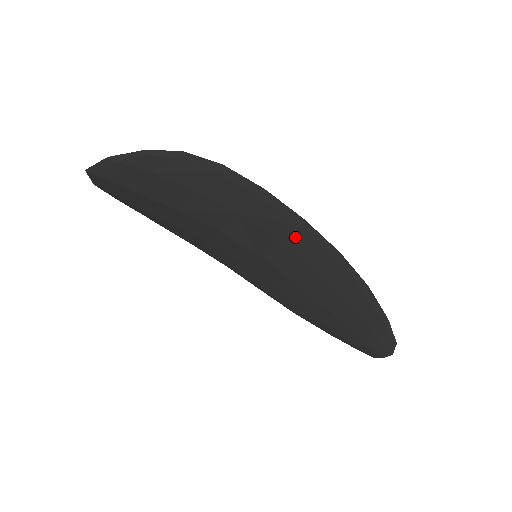
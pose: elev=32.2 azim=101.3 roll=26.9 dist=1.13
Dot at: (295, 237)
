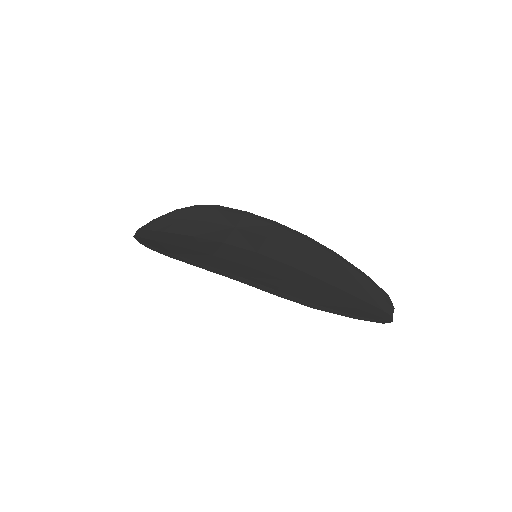
Dot at: (248, 276)
